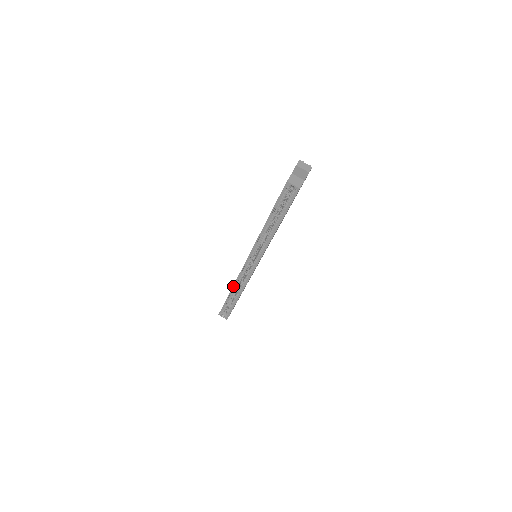
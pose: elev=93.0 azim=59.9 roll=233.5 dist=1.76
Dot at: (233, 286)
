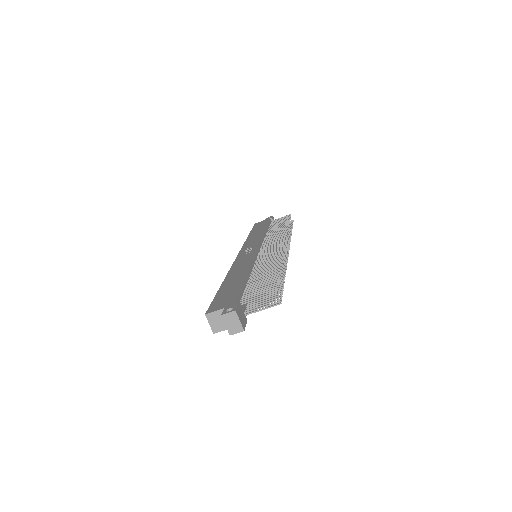
Dot at: (246, 239)
